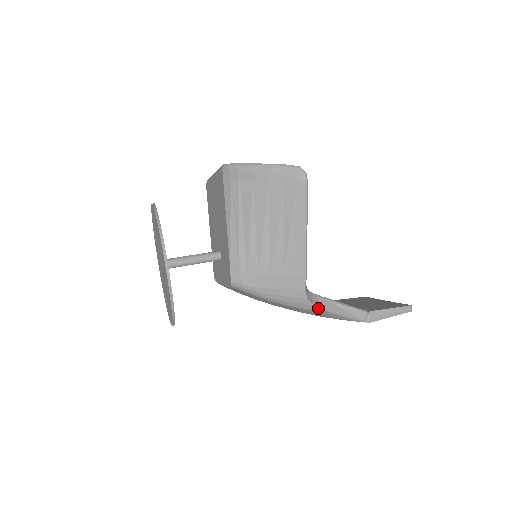
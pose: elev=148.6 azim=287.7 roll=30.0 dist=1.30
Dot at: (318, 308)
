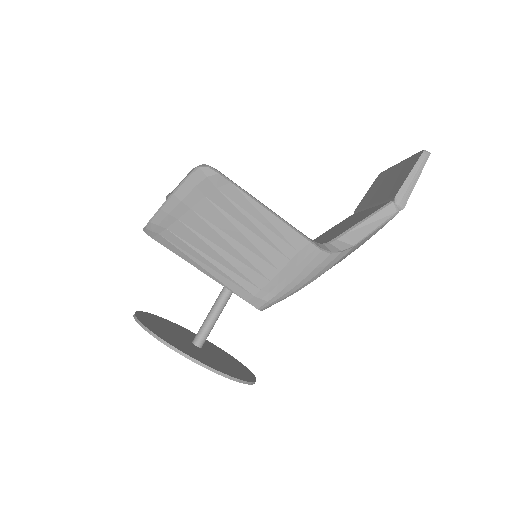
Dot at: (348, 249)
